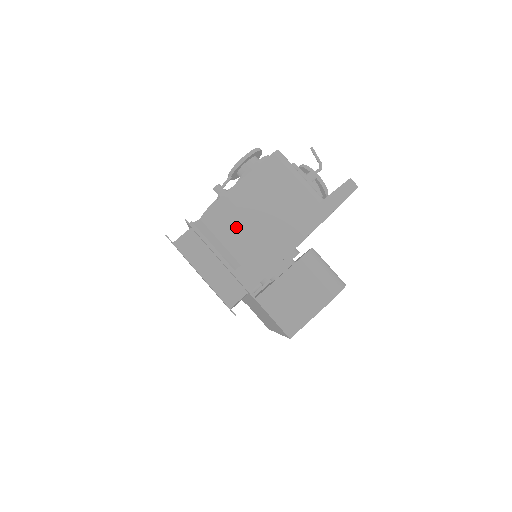
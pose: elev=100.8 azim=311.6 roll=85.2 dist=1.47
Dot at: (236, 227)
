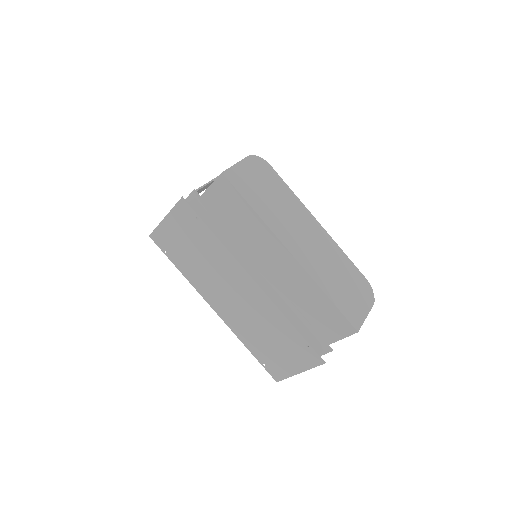
Dot at: occluded
